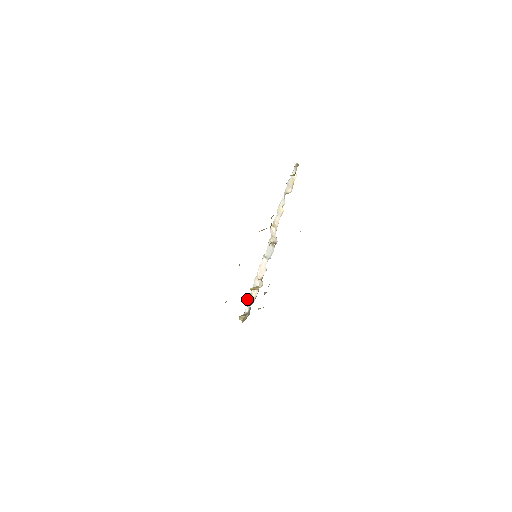
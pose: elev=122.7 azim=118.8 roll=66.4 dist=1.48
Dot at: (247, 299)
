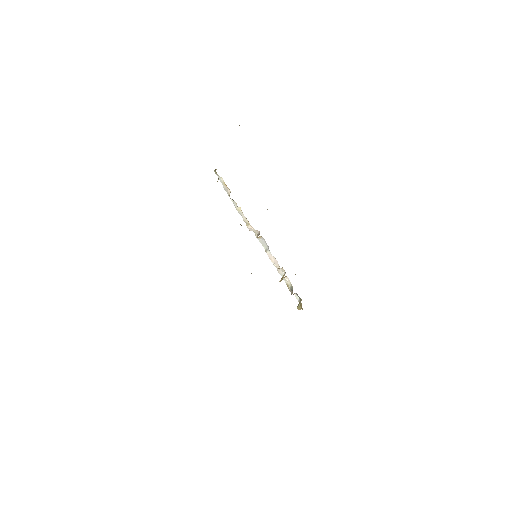
Dot at: occluded
